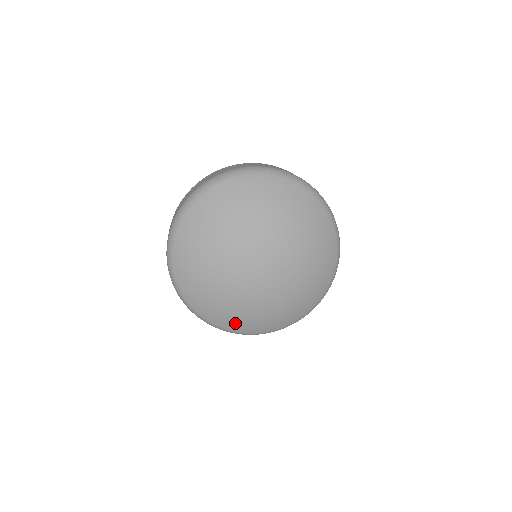
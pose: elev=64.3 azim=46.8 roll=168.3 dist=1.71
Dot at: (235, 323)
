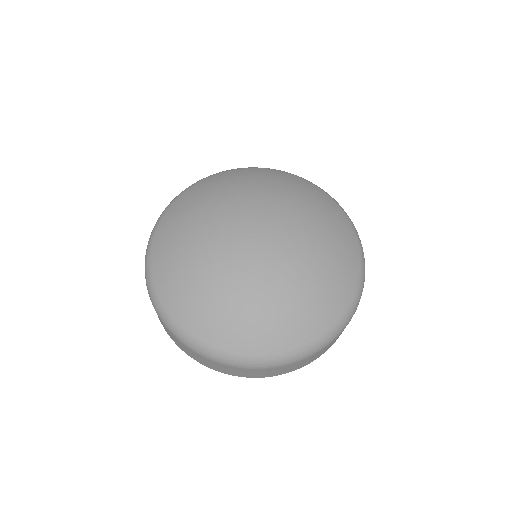
Dot at: (167, 265)
